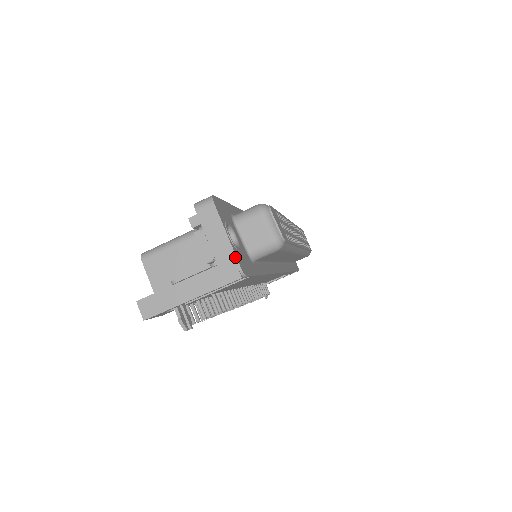
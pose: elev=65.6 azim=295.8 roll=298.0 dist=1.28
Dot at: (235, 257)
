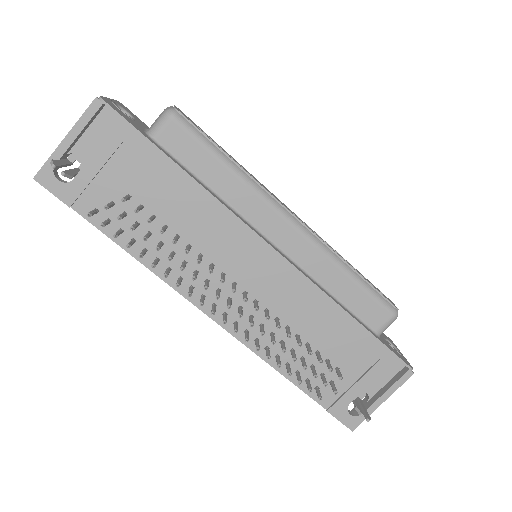
Dot at: (103, 97)
